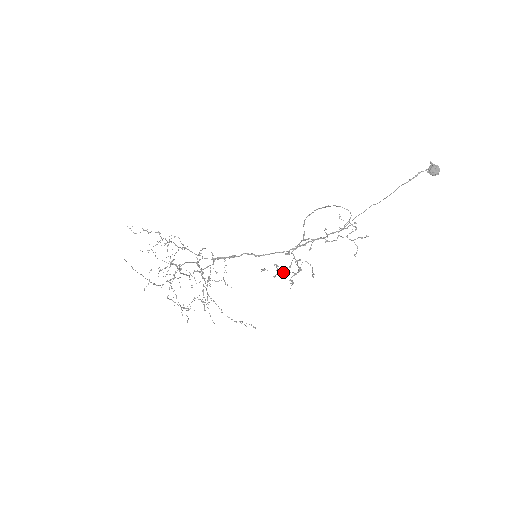
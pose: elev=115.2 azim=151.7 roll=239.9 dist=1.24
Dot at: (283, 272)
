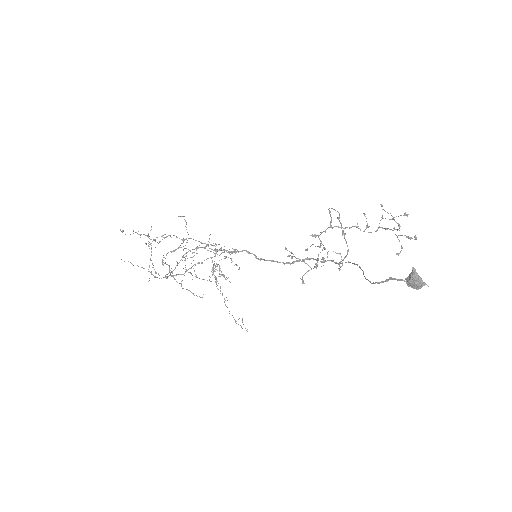
Dot at: occluded
